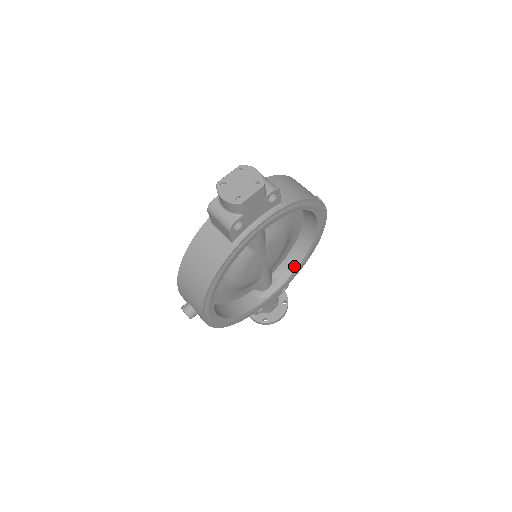
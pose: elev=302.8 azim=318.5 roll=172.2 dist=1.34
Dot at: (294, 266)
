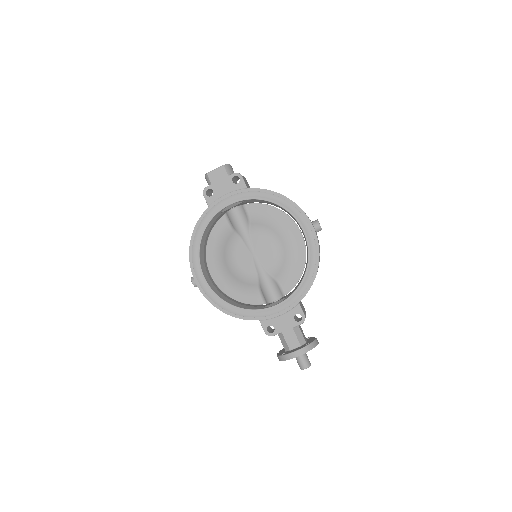
Dot at: (299, 284)
